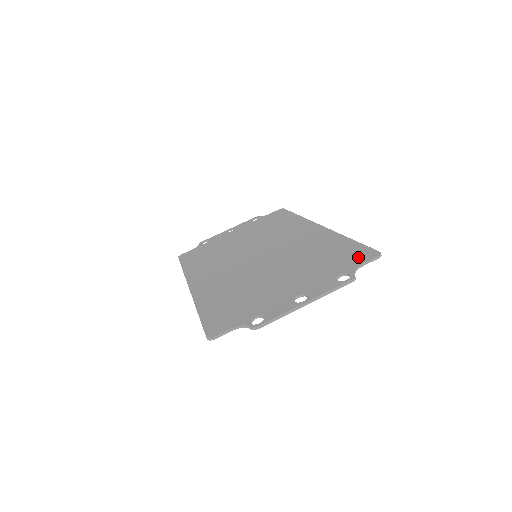
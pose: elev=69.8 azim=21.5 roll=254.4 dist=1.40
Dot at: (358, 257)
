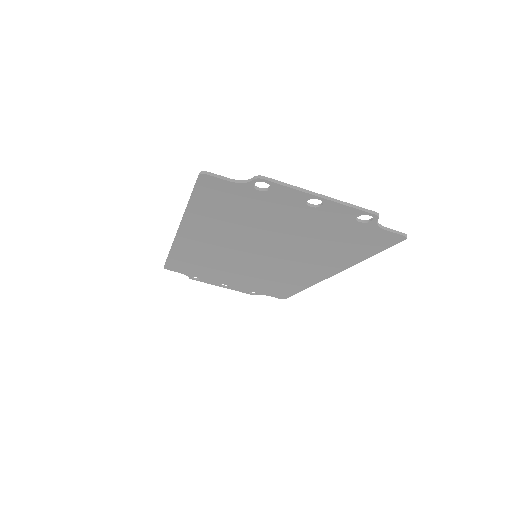
Dot at: (380, 234)
